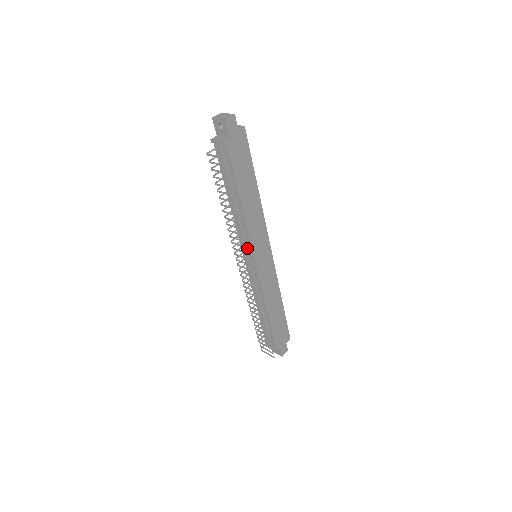
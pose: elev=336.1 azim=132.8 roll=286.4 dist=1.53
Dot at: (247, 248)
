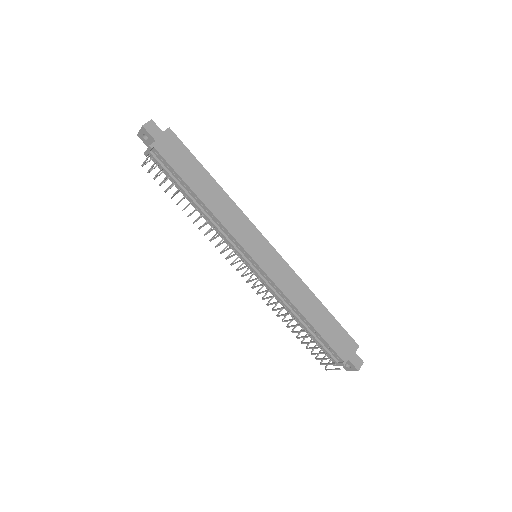
Dot at: (225, 241)
